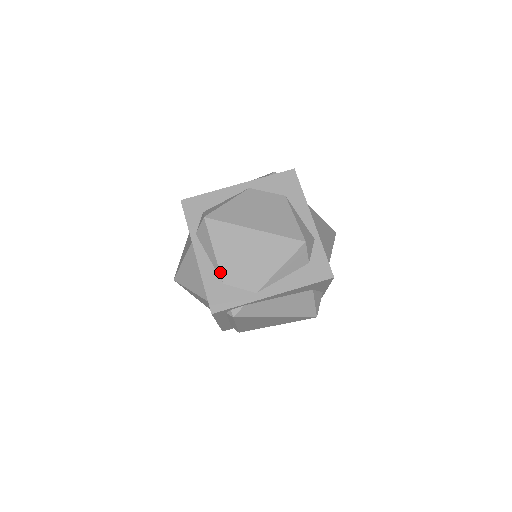
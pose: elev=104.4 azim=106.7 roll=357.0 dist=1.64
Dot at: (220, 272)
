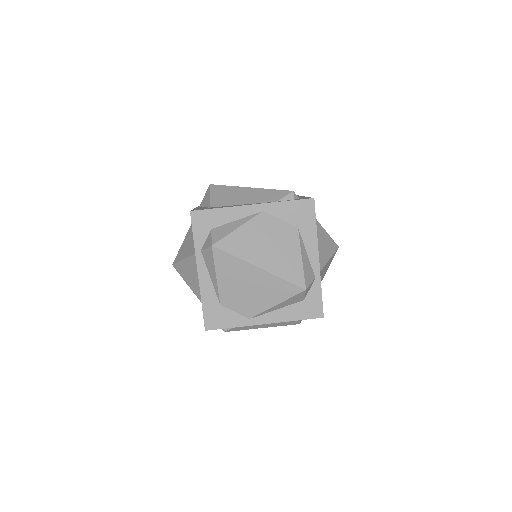
Dot at: (219, 295)
